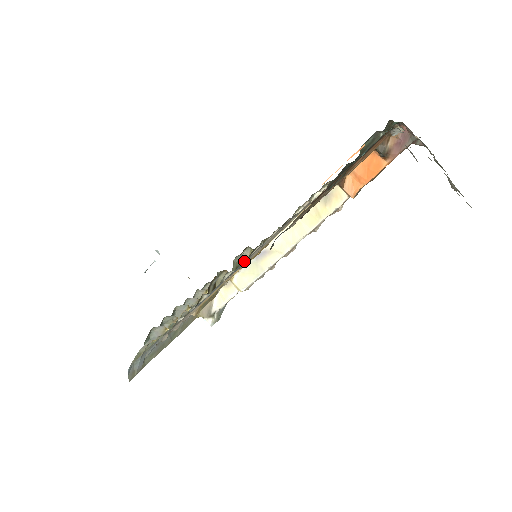
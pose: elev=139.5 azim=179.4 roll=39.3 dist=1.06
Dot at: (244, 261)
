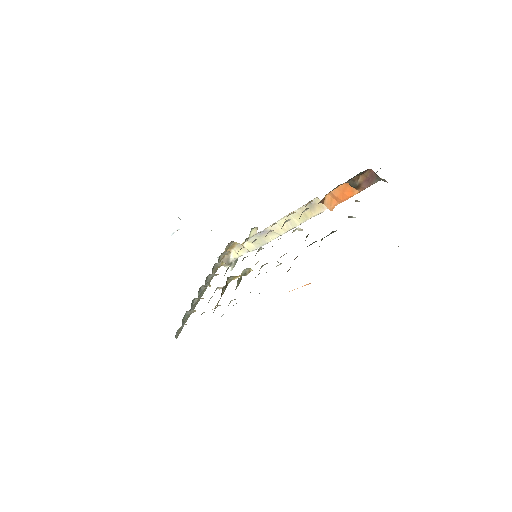
Dot at: occluded
